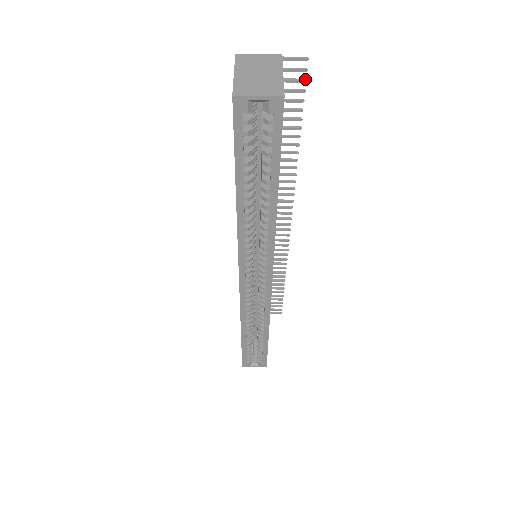
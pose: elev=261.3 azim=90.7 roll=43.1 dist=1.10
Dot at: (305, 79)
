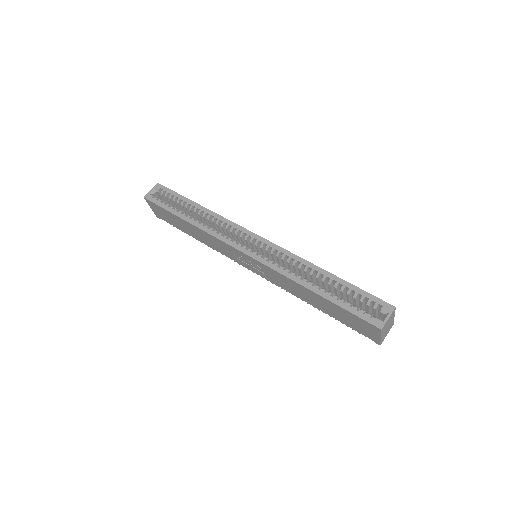
Dot at: occluded
